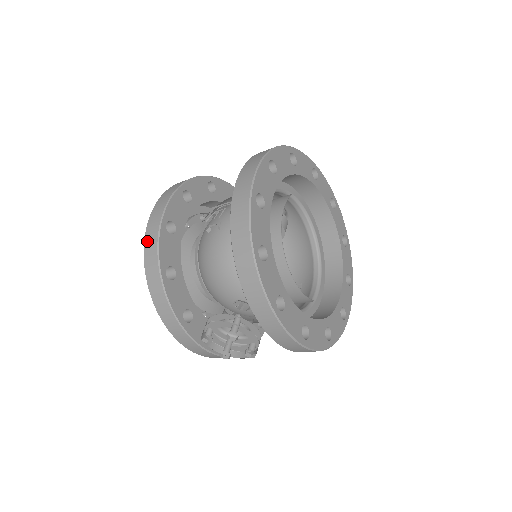
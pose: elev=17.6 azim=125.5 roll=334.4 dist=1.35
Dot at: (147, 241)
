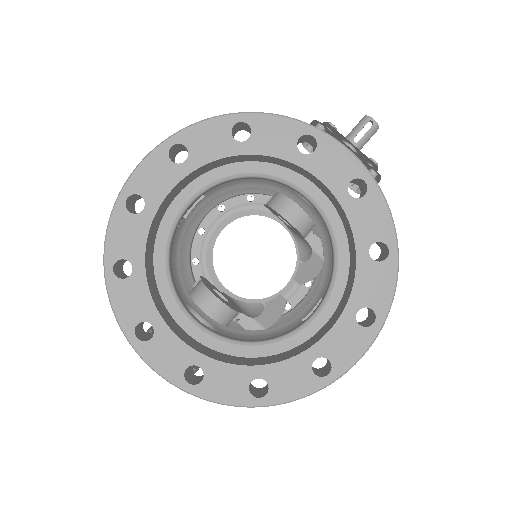
Dot at: occluded
